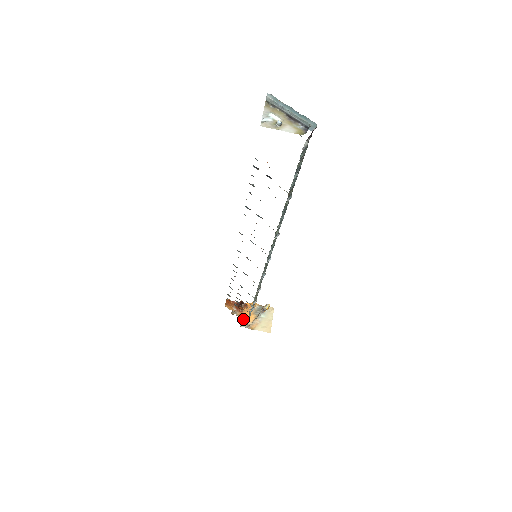
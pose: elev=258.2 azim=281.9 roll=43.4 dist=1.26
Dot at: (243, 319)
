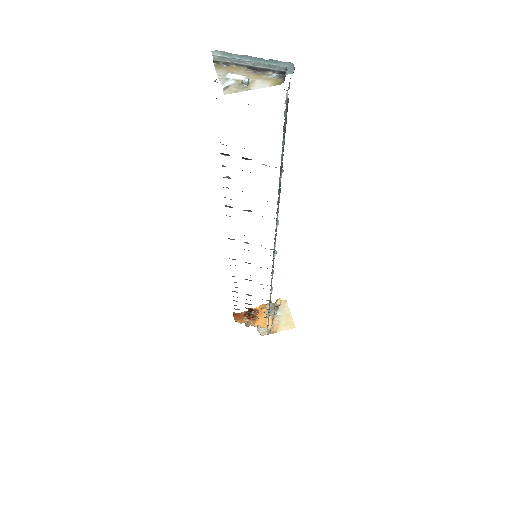
Dot at: (260, 326)
